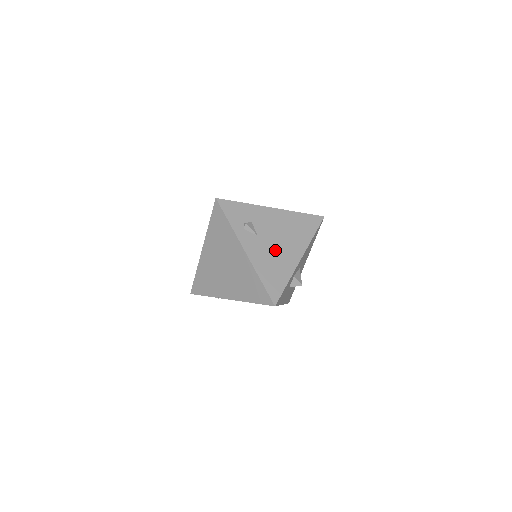
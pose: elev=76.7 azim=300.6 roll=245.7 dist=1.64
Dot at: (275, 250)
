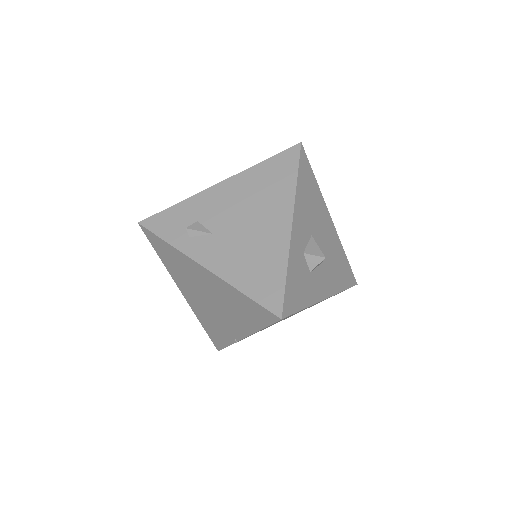
Dot at: (246, 237)
